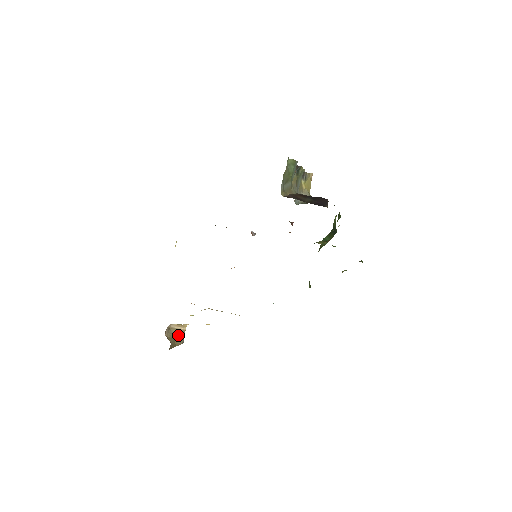
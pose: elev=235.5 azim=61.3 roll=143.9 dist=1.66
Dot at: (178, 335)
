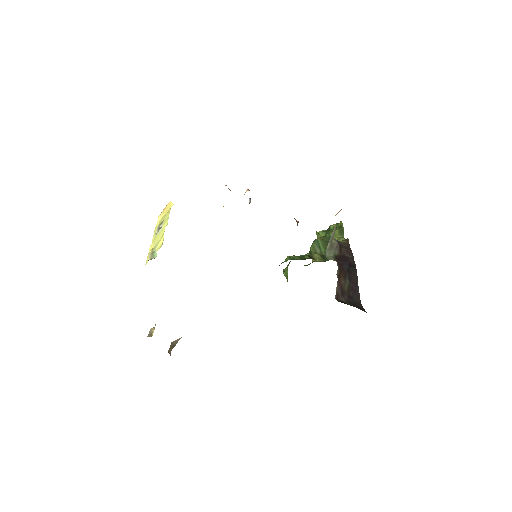
Dot at: (175, 342)
